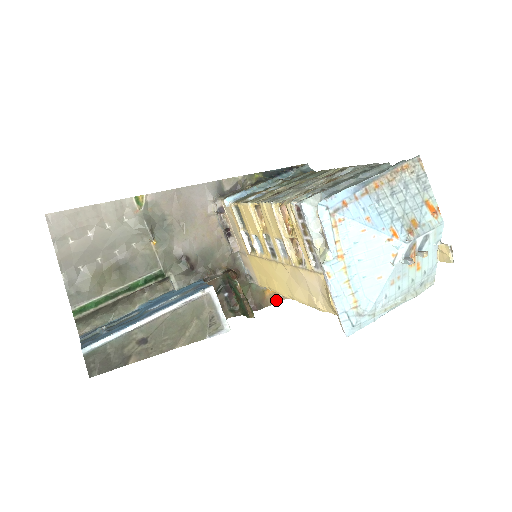
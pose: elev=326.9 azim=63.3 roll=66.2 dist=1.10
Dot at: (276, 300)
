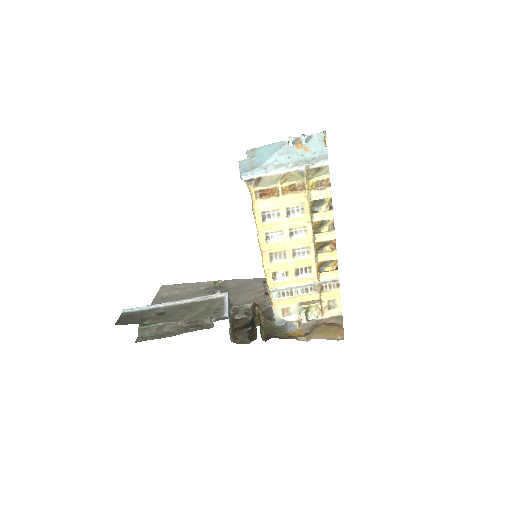
Dot at: (297, 339)
